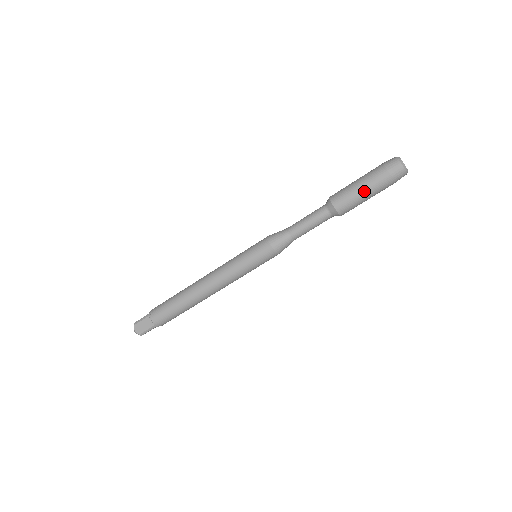
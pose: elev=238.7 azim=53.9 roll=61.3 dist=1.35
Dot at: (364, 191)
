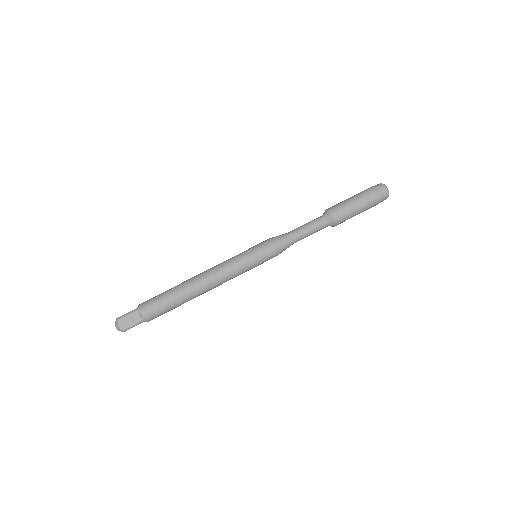
Dot at: (350, 198)
